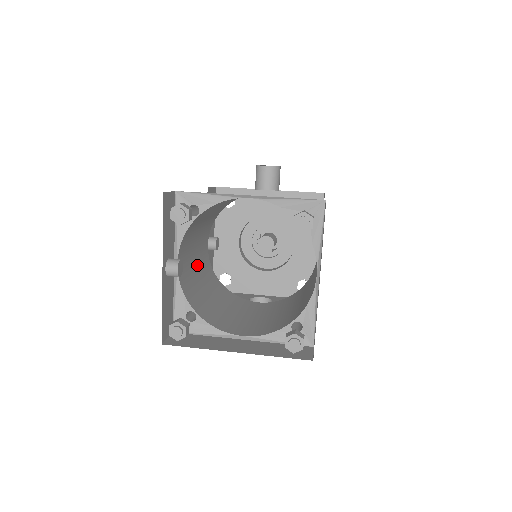
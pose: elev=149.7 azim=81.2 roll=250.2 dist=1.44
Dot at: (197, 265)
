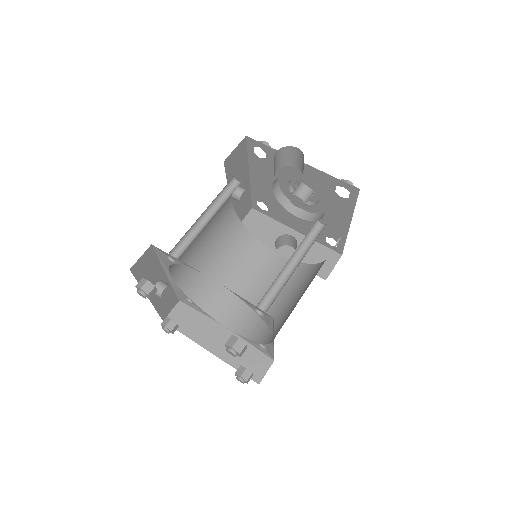
Dot at: (209, 239)
